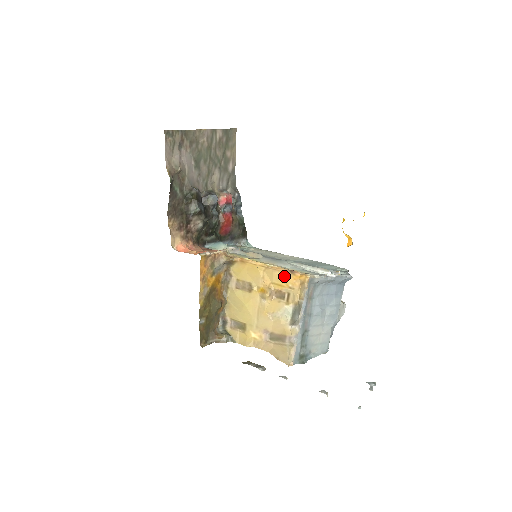
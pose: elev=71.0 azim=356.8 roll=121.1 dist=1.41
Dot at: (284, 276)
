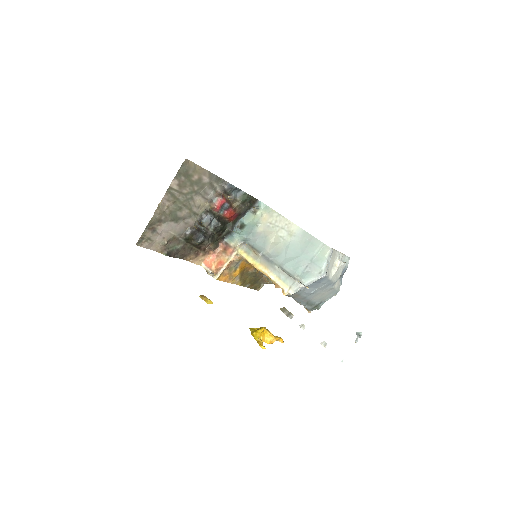
Dot at: occluded
